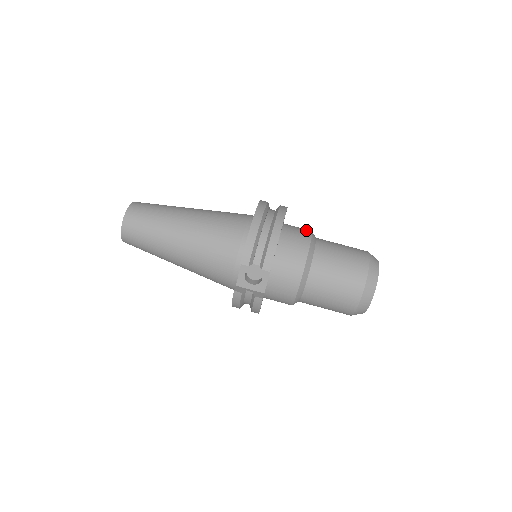
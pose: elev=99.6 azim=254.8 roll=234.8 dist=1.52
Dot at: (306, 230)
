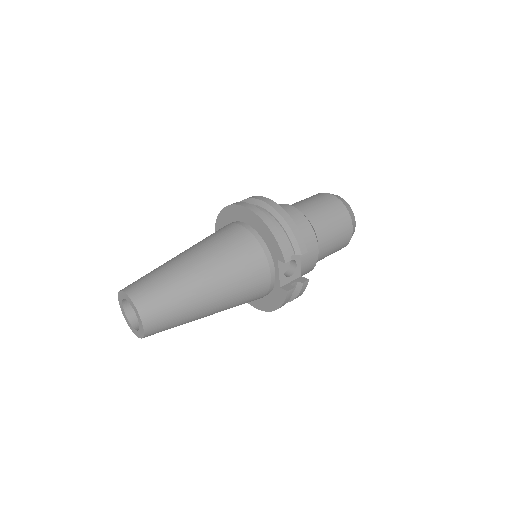
Dot at: (280, 205)
